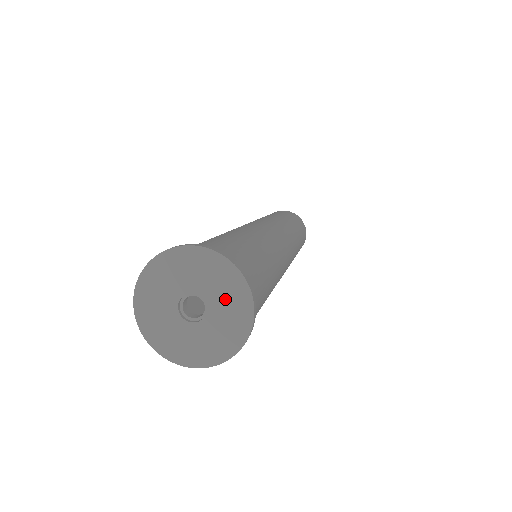
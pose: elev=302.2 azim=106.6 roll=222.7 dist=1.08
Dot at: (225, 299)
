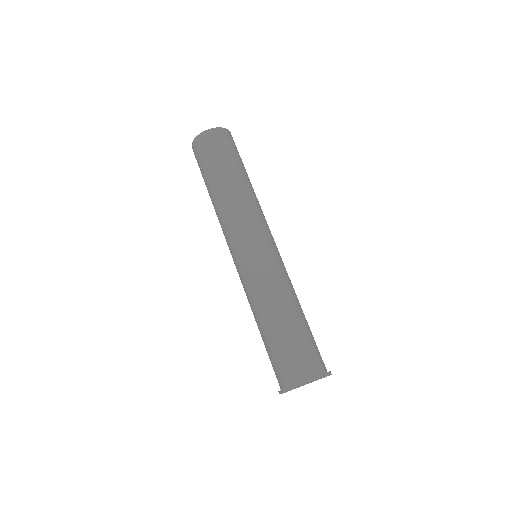
Dot at: occluded
